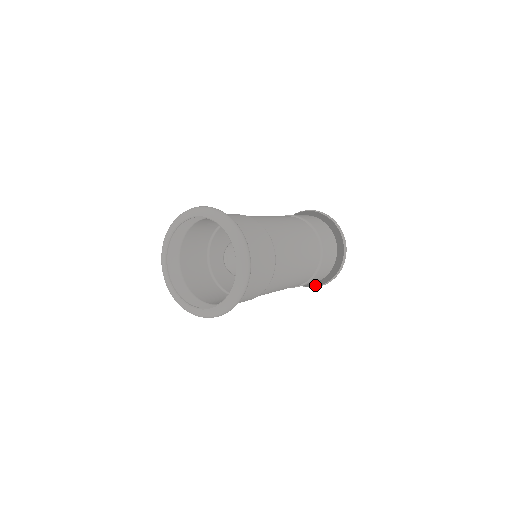
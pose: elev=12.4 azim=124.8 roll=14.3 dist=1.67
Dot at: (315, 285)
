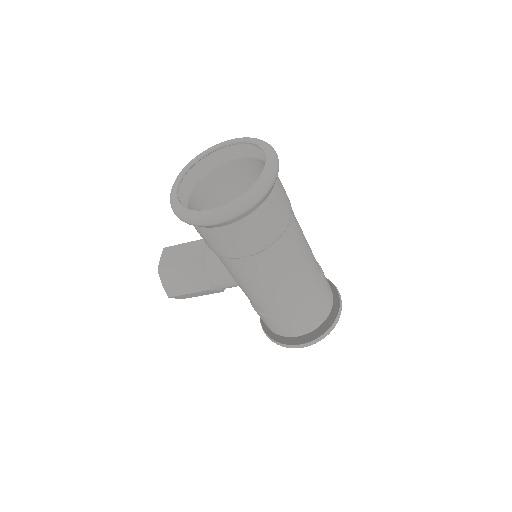
Dot at: (299, 347)
